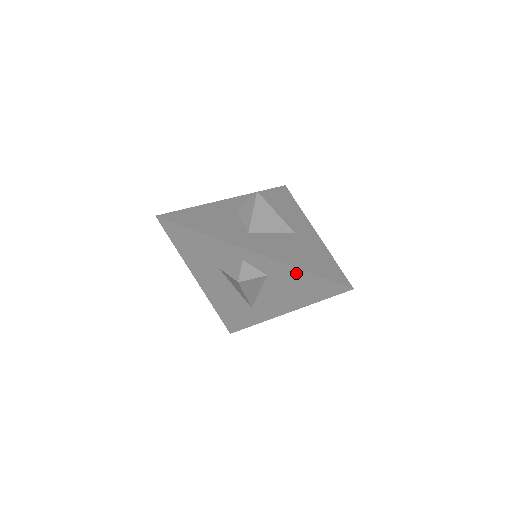
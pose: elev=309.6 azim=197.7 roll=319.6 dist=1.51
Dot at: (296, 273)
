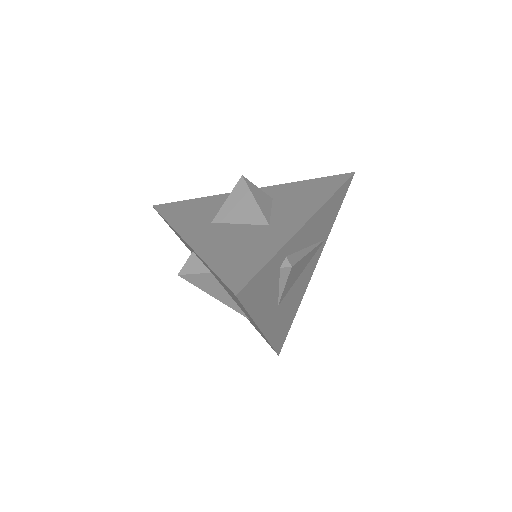
Dot at: (210, 269)
